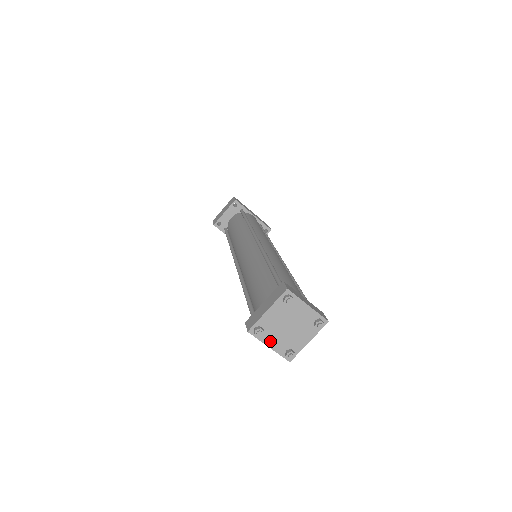
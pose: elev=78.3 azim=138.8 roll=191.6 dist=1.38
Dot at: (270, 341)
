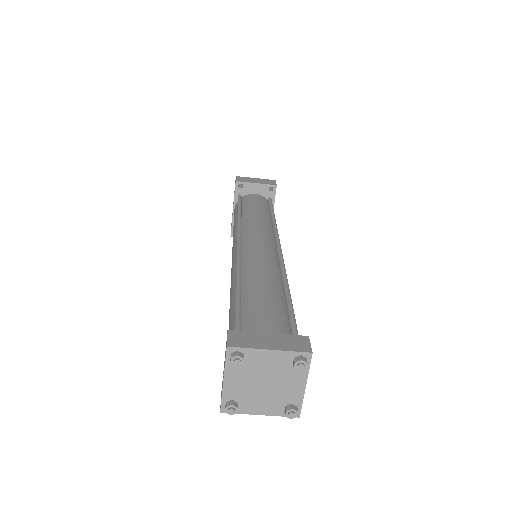
Dot at: (232, 377)
